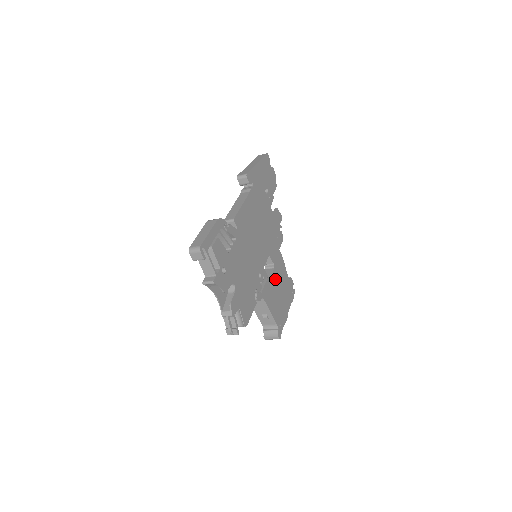
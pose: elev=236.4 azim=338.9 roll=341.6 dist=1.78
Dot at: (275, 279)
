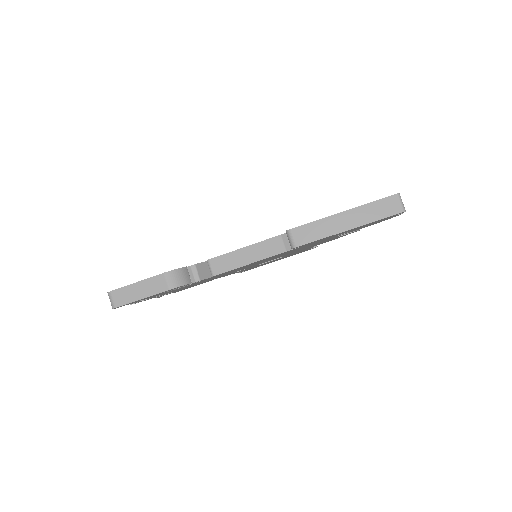
Dot at: occluded
